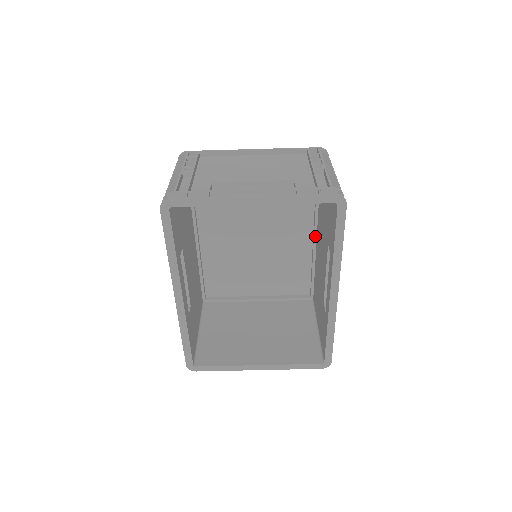
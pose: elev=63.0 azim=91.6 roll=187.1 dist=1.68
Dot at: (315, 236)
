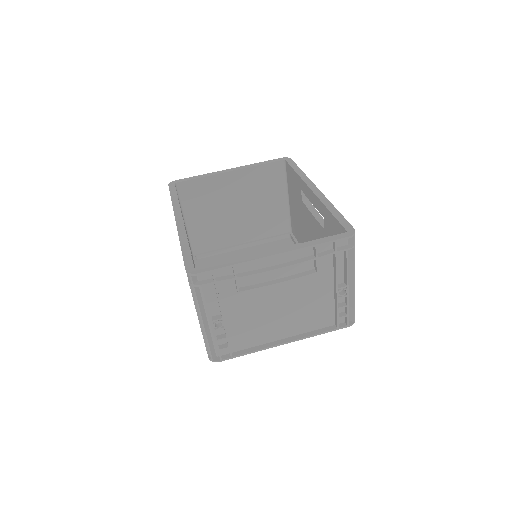
Dot at: occluded
